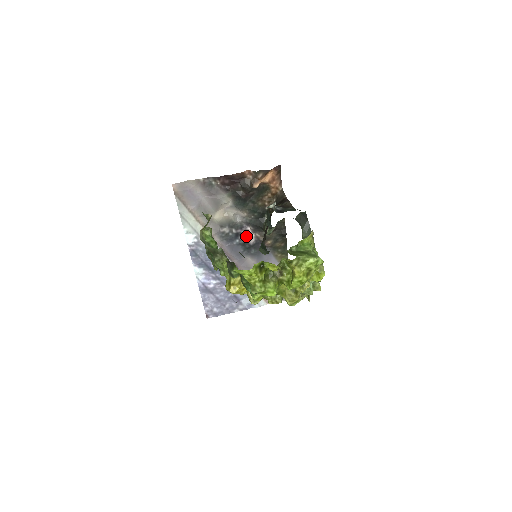
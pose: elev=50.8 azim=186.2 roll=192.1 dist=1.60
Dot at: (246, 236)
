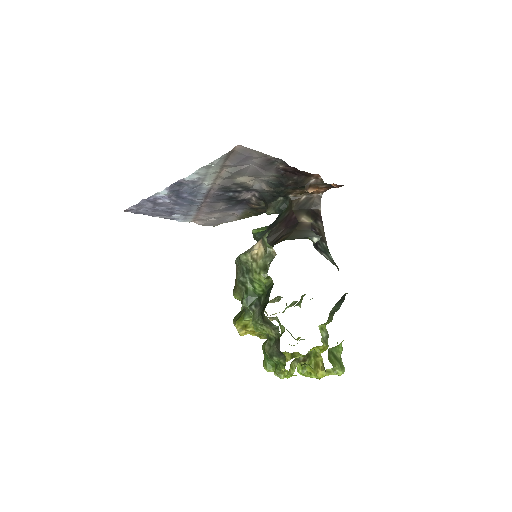
Dot at: (243, 195)
